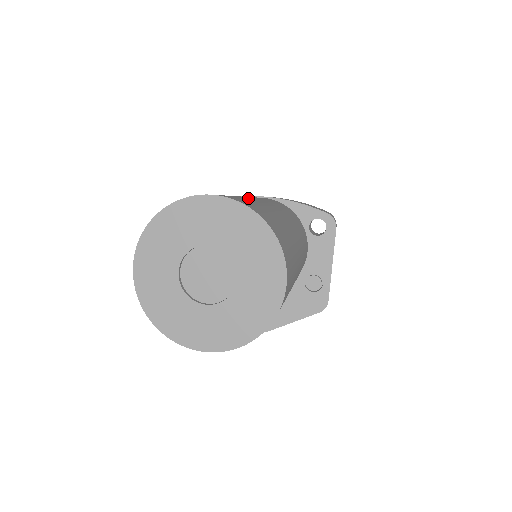
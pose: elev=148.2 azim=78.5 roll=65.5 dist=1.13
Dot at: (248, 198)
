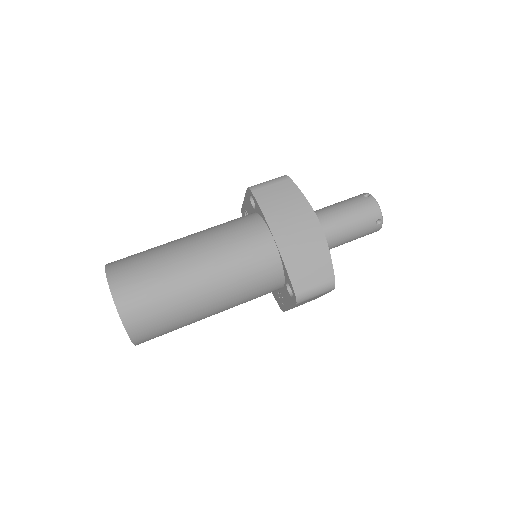
Dot at: (173, 286)
